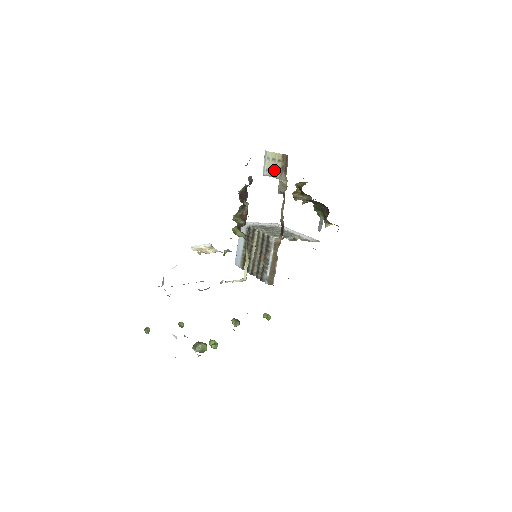
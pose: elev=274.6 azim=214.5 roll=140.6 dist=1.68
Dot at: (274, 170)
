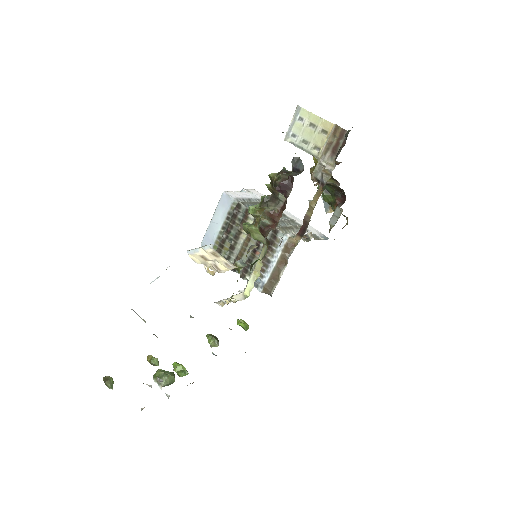
Dot at: (310, 141)
